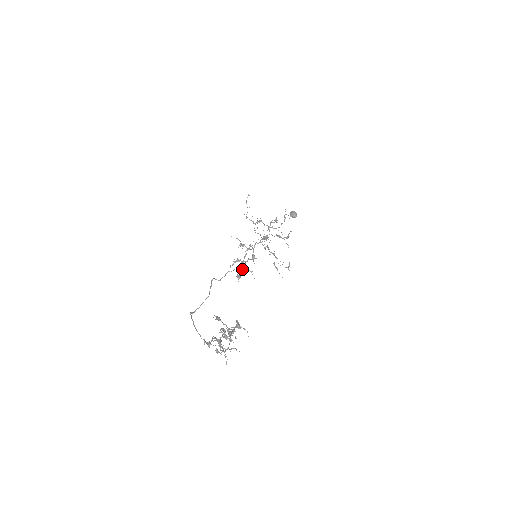
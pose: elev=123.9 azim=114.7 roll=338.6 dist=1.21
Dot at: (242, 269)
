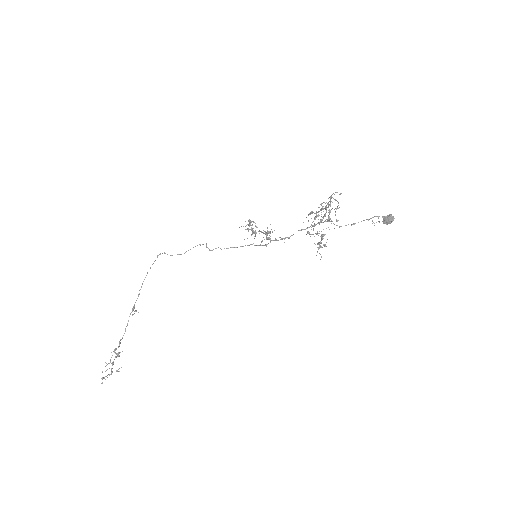
Dot at: (255, 226)
